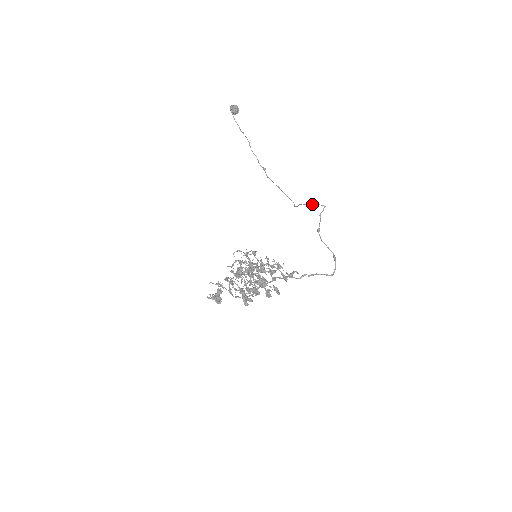
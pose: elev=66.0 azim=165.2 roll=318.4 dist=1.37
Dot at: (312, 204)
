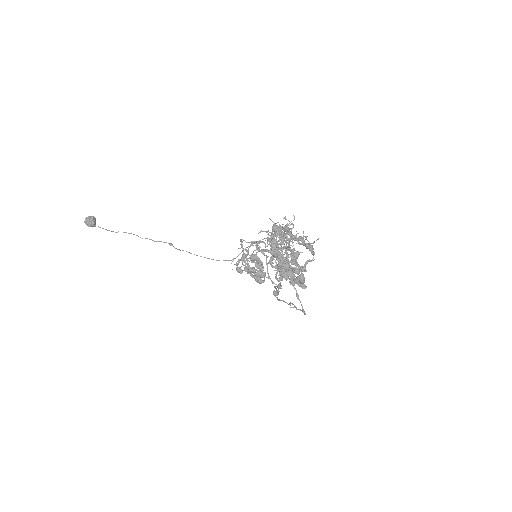
Dot at: (263, 239)
